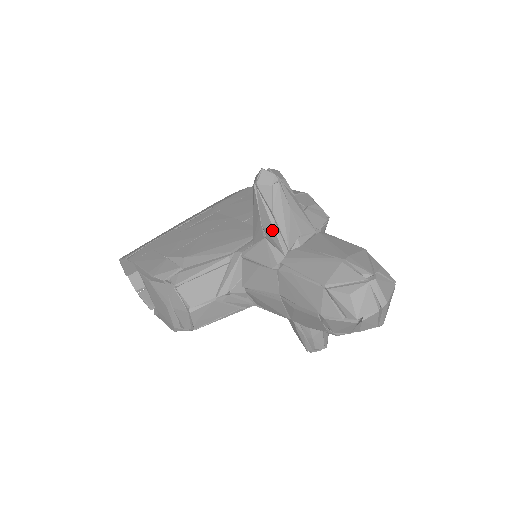
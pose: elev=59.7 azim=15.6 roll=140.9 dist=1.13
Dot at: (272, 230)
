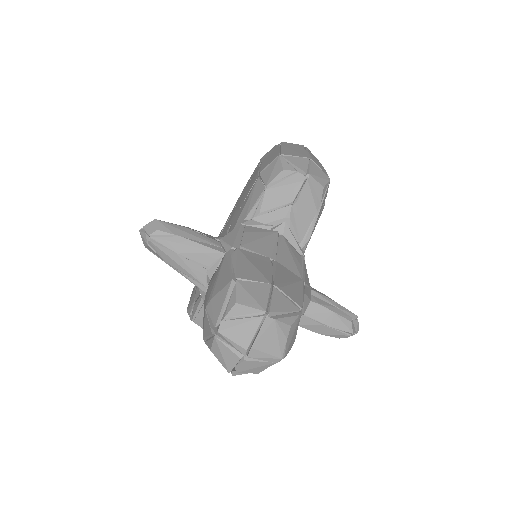
Dot at: (183, 275)
